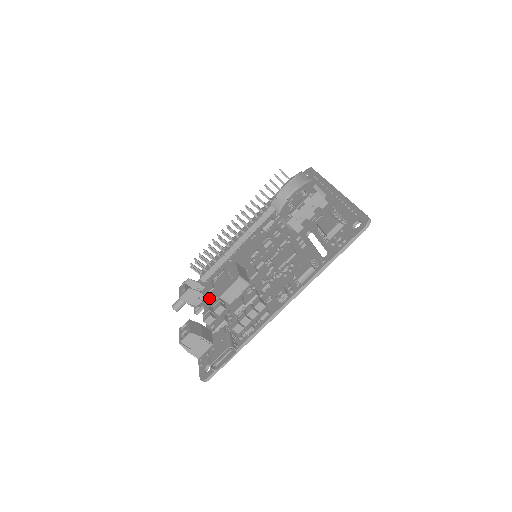
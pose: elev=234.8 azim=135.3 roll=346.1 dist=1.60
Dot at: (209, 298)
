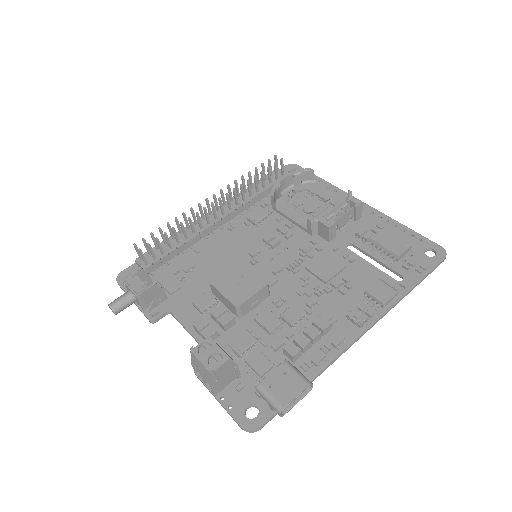
Dot at: (178, 301)
